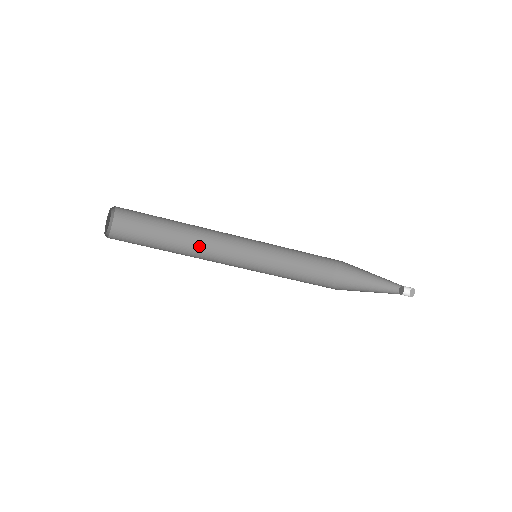
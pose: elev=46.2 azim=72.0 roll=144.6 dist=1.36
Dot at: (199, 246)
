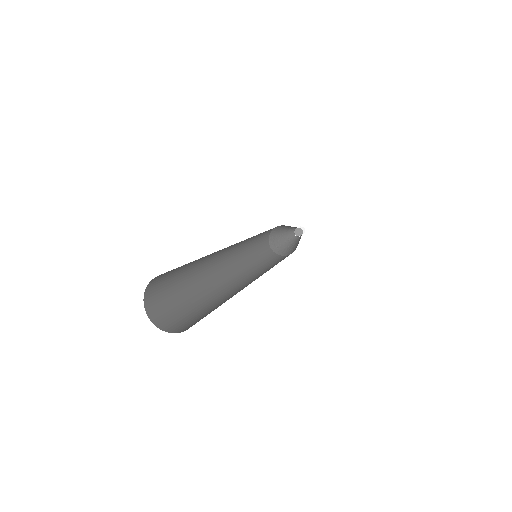
Dot at: occluded
